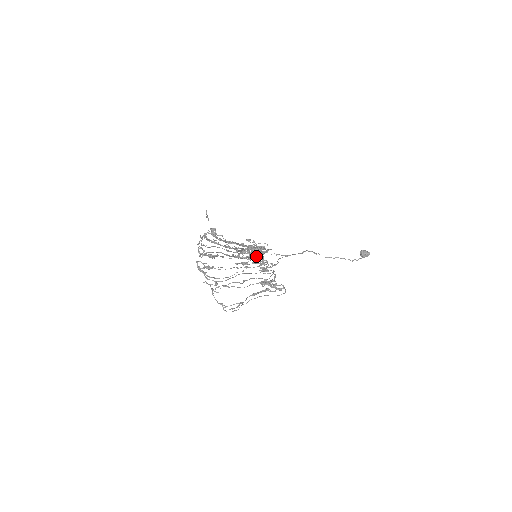
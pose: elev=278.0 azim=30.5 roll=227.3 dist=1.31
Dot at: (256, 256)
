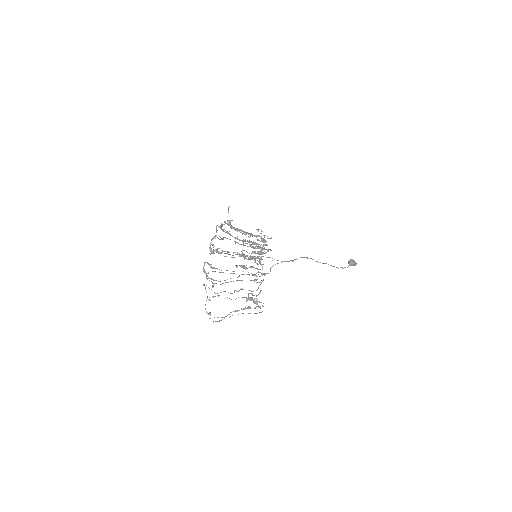
Dot at: (256, 257)
